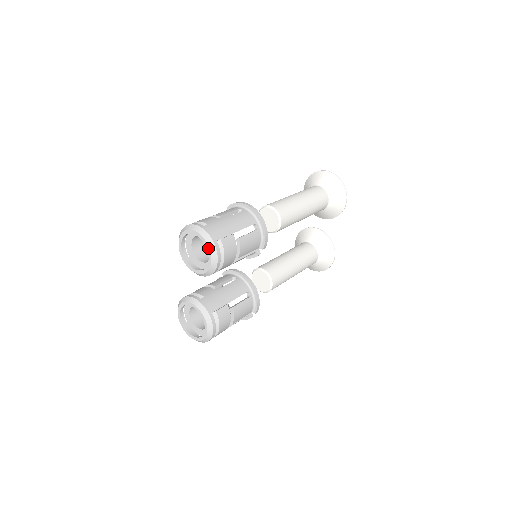
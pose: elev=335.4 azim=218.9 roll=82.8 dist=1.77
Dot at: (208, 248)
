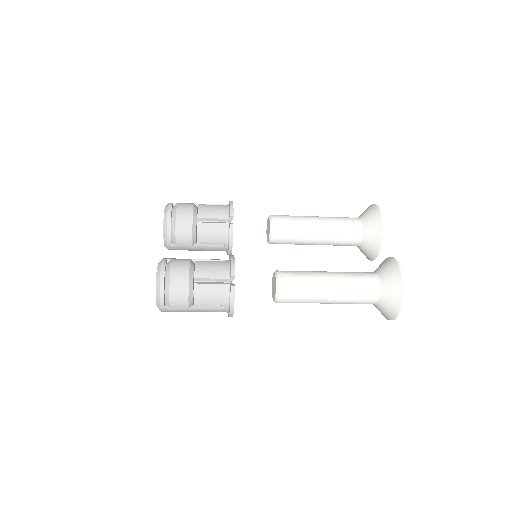
Dot at: occluded
